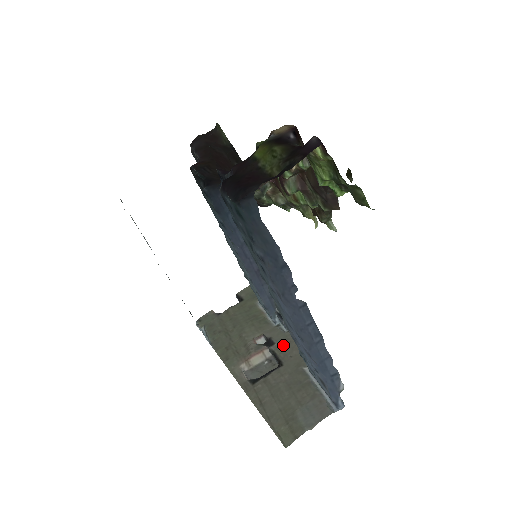
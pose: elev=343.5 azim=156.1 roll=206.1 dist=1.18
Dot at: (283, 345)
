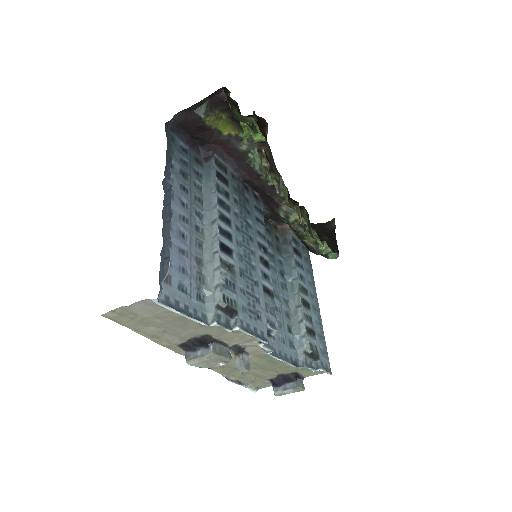
Dot at: (236, 339)
